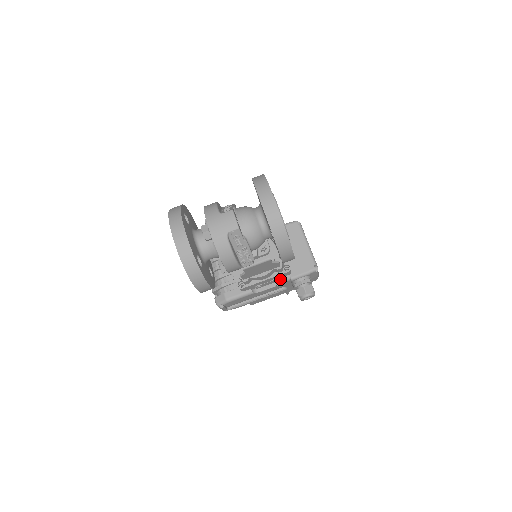
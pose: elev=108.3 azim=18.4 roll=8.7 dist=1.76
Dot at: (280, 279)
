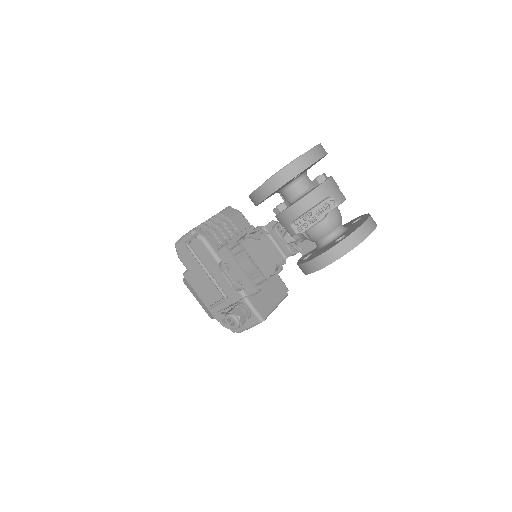
Dot at: (239, 288)
